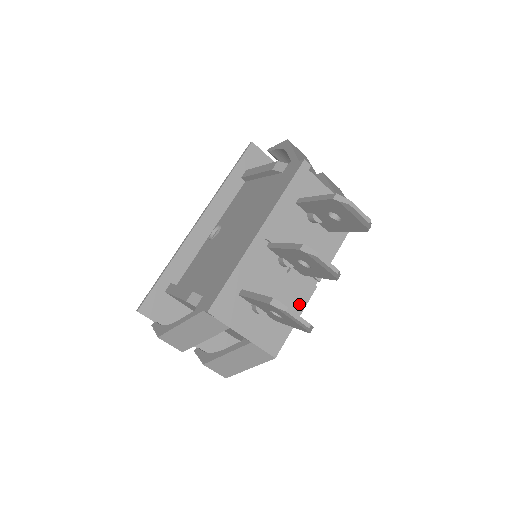
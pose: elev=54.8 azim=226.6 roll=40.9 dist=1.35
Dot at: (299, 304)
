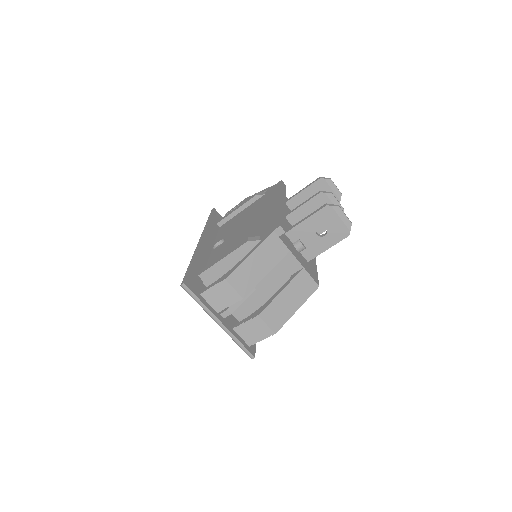
Dot at: (313, 260)
